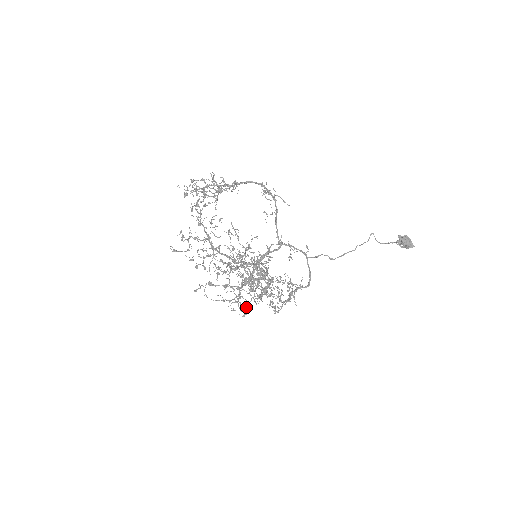
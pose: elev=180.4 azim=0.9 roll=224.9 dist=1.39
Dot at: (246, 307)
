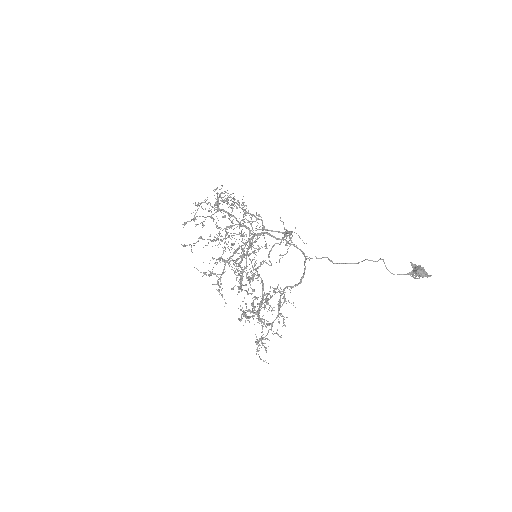
Dot at: occluded
